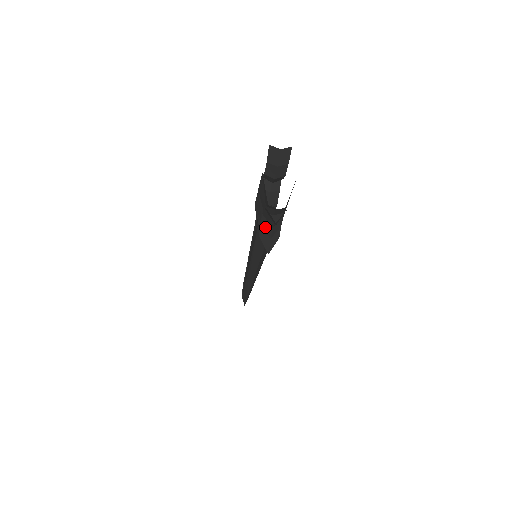
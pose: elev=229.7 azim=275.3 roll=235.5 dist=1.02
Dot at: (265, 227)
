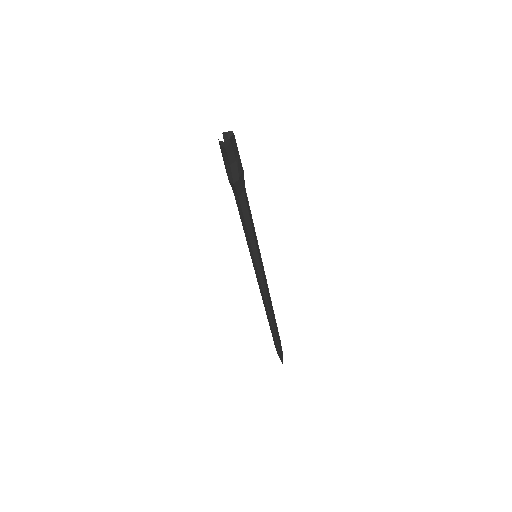
Dot at: (229, 170)
